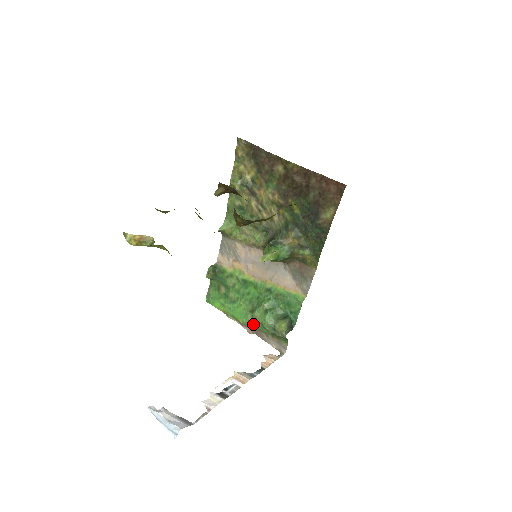
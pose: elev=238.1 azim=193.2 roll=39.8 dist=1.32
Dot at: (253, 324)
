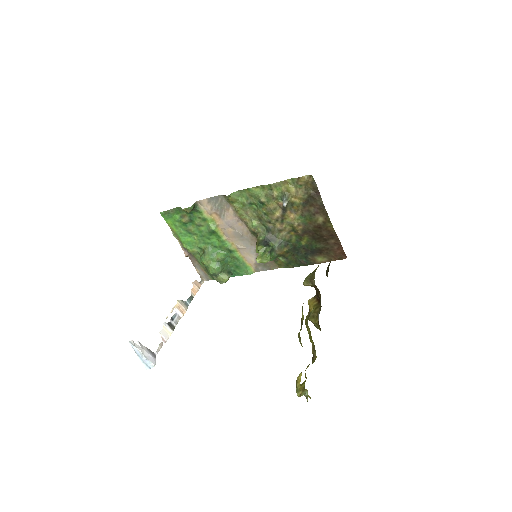
Dot at: (194, 254)
